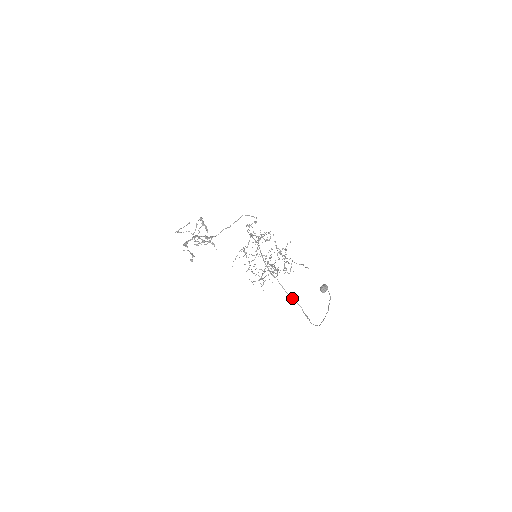
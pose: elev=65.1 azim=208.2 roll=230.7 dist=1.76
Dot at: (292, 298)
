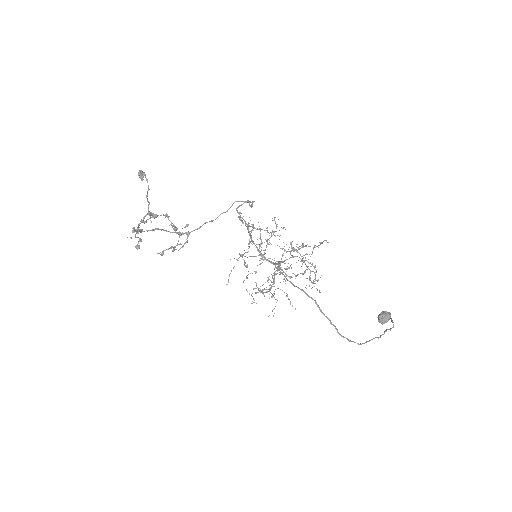
Dot at: (297, 287)
